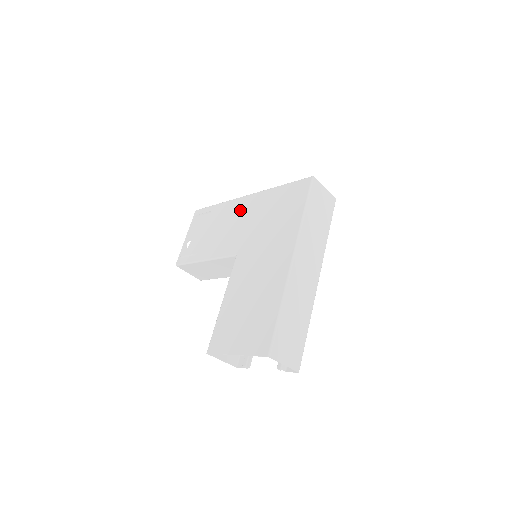
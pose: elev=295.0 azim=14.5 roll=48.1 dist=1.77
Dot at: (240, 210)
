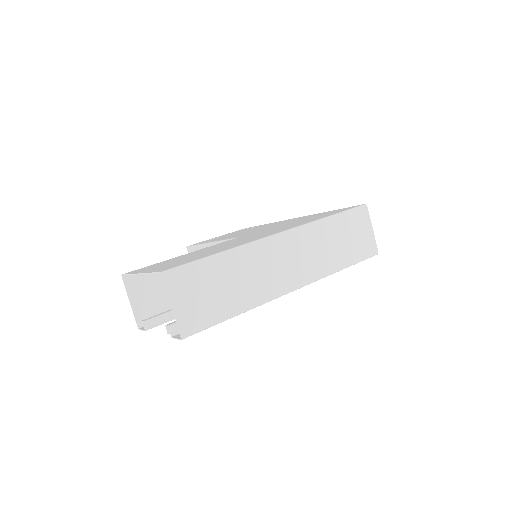
Dot at: occluded
